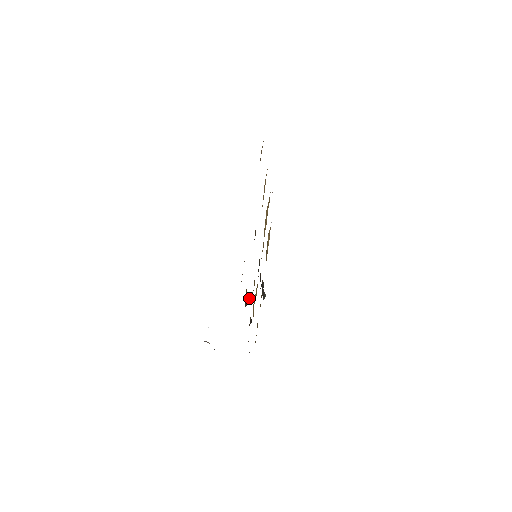
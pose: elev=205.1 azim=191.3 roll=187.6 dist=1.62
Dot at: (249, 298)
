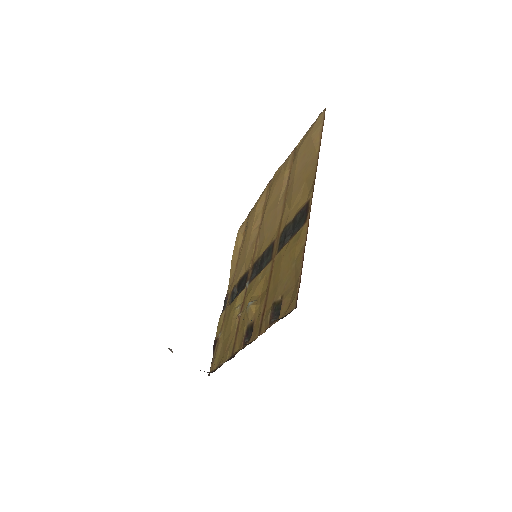
Dot at: (253, 307)
